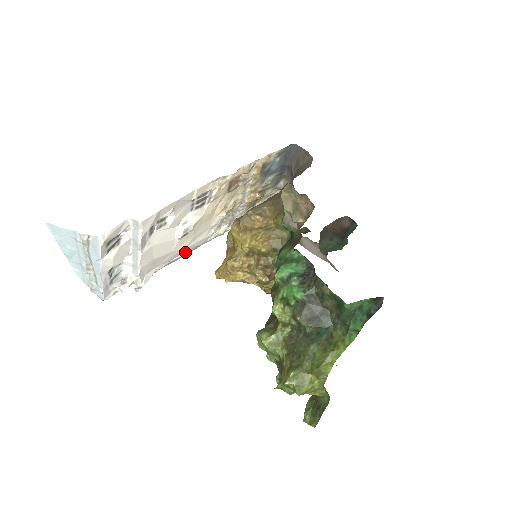
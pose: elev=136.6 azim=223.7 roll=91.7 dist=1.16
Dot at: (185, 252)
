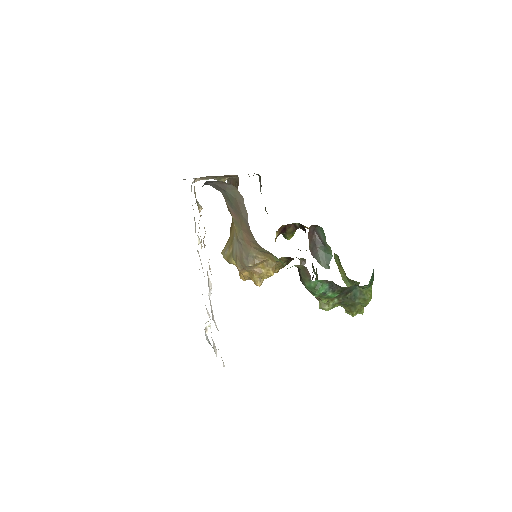
Dot at: occluded
